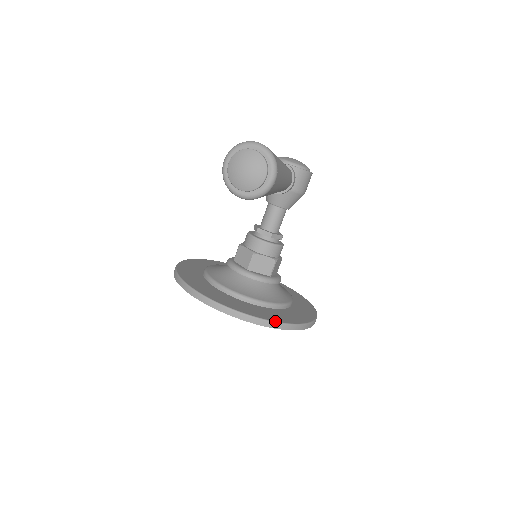
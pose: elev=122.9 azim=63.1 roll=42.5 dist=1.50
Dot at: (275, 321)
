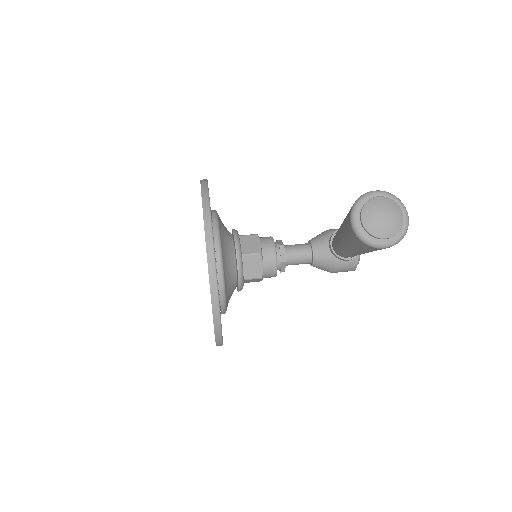
Dot at: occluded
